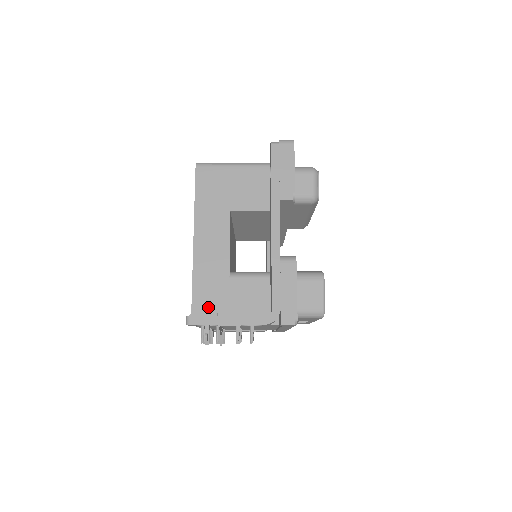
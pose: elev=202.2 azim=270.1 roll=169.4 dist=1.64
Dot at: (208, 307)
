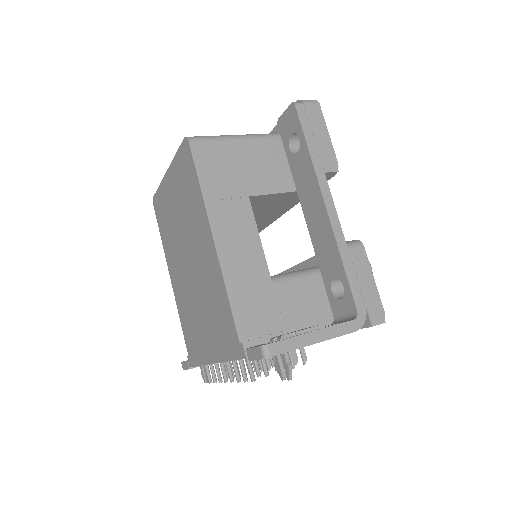
Dot at: (258, 329)
